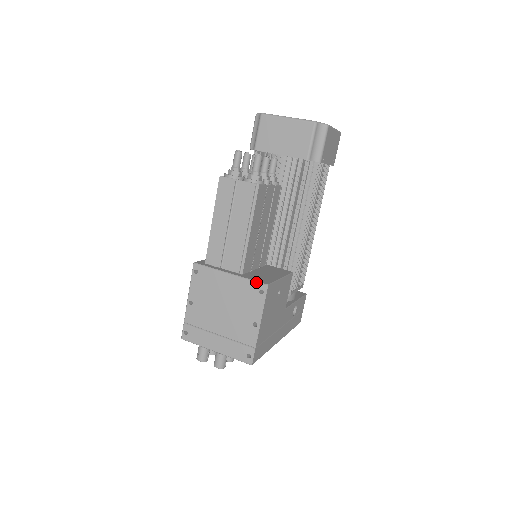
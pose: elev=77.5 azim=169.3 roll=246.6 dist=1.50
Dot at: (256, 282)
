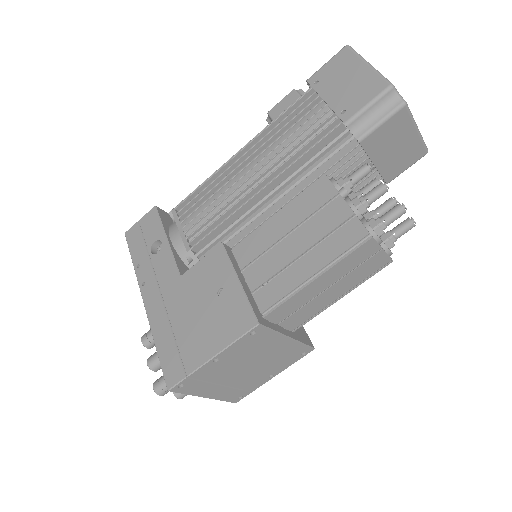
Dot at: (308, 347)
